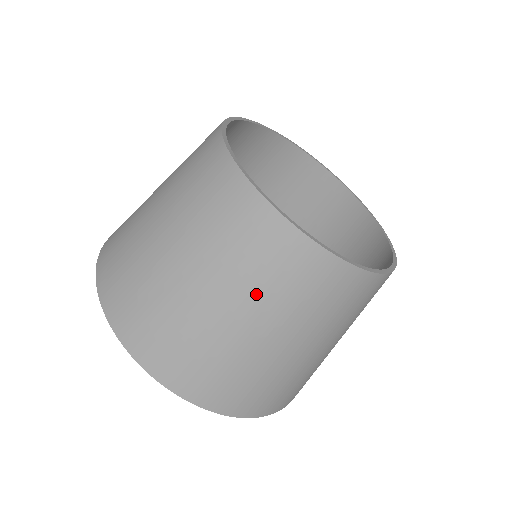
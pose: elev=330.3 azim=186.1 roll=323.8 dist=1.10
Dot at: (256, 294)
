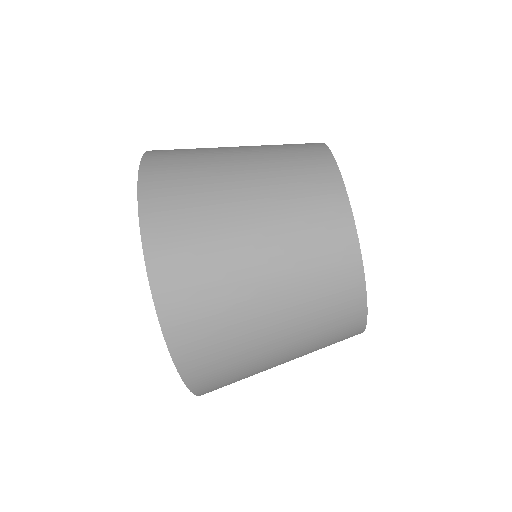
Dot at: (297, 287)
